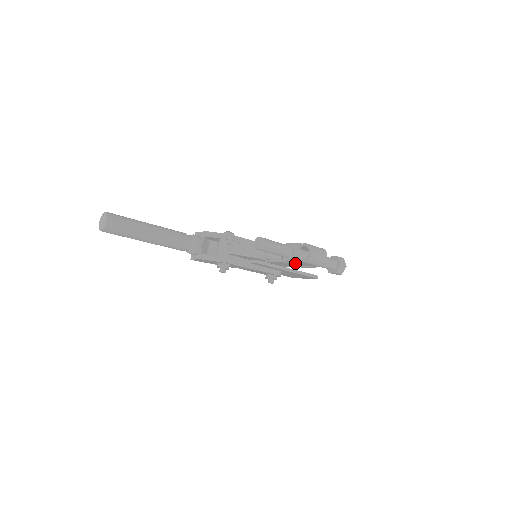
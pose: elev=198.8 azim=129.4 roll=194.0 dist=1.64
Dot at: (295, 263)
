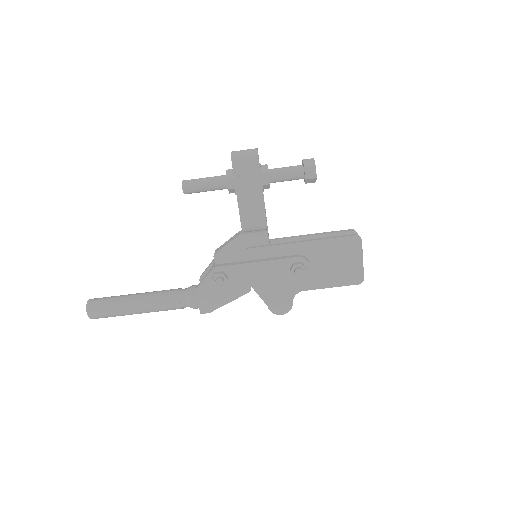
Dot at: (236, 179)
